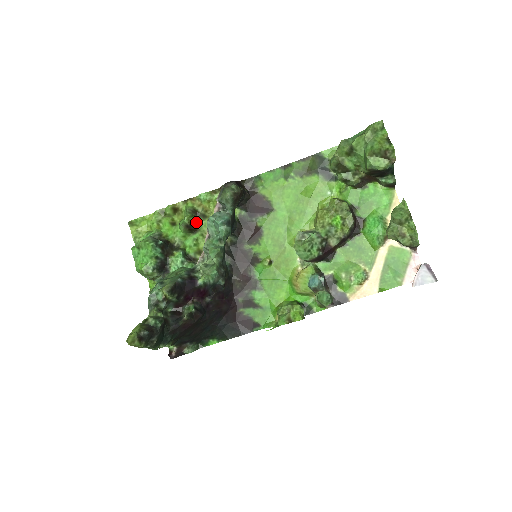
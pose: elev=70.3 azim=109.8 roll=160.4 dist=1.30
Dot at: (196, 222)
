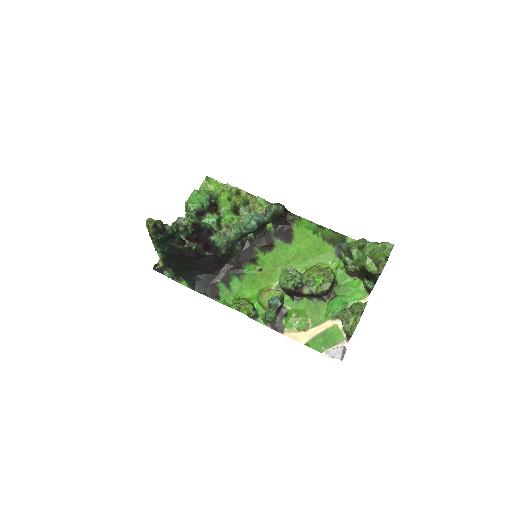
Dot at: (242, 209)
